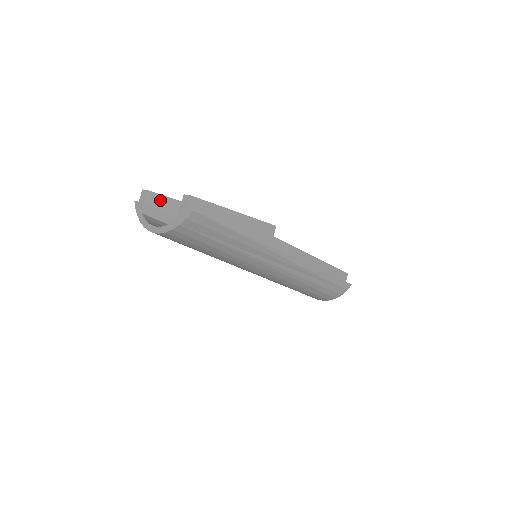
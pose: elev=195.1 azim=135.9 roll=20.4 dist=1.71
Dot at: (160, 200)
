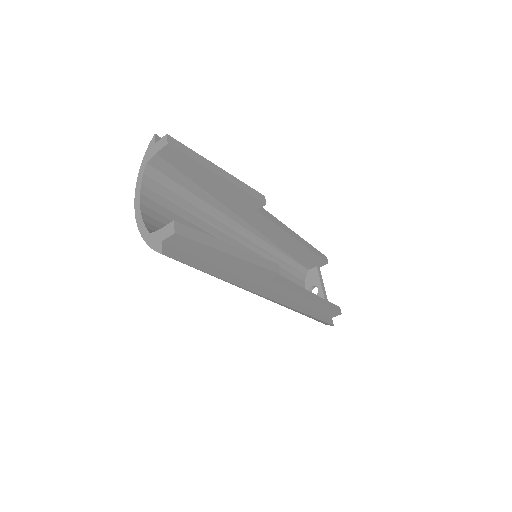
Dot at: (180, 158)
